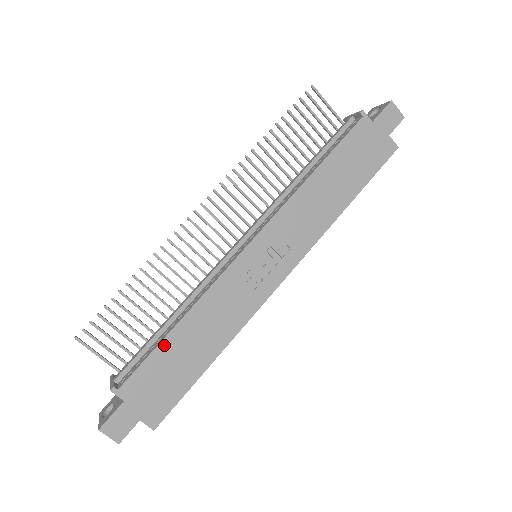
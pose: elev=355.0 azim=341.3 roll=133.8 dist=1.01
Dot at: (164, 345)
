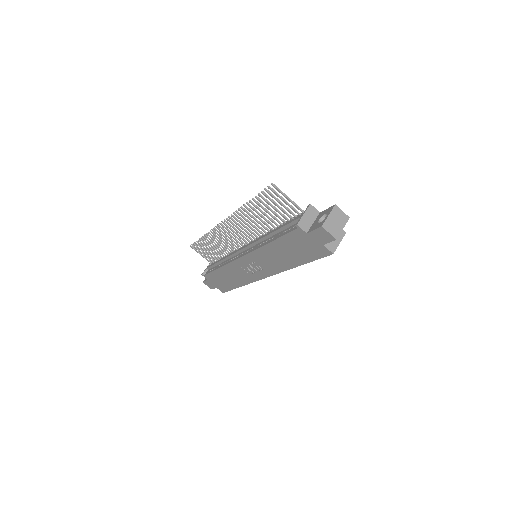
Dot at: (216, 272)
